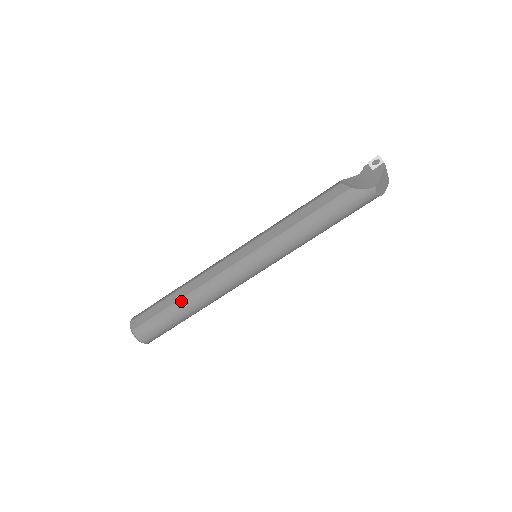
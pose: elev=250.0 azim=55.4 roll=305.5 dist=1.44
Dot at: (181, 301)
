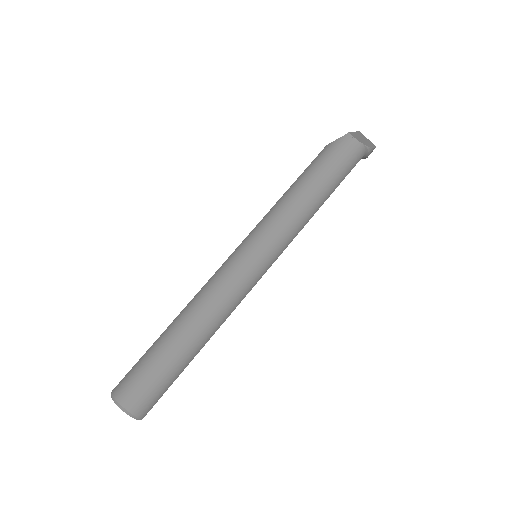
Dot at: (170, 326)
